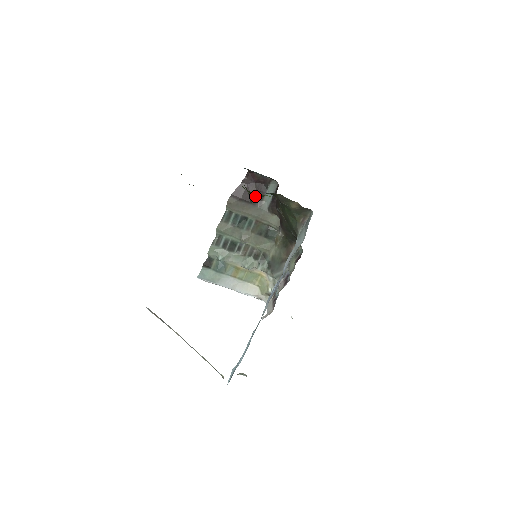
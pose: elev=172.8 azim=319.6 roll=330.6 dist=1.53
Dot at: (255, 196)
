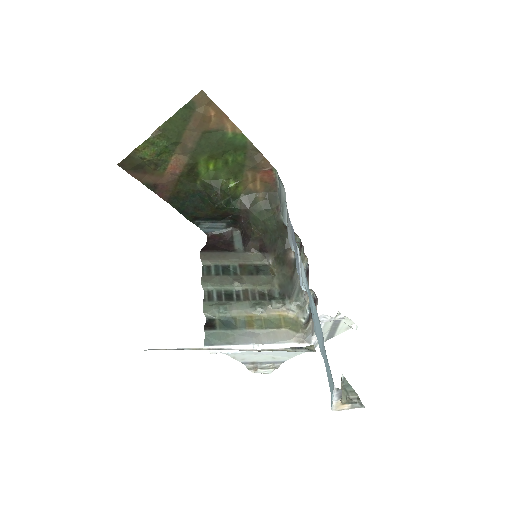
Dot at: (219, 189)
